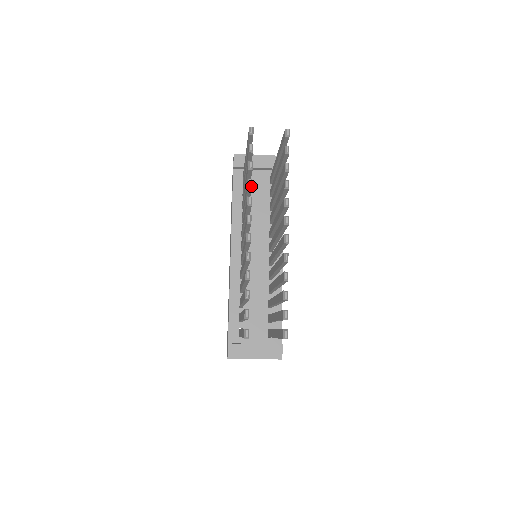
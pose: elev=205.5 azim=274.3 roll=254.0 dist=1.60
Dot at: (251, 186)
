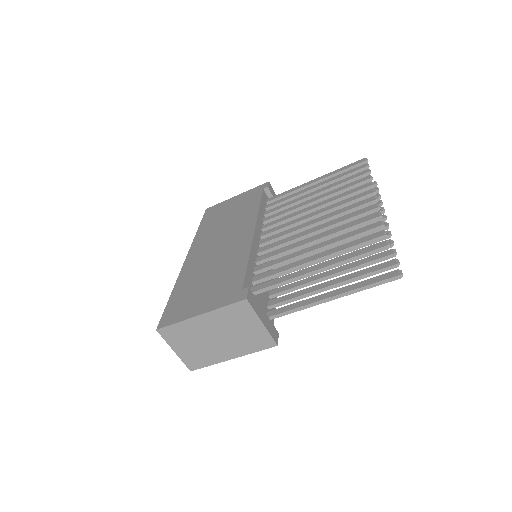
Dot at: occluded
